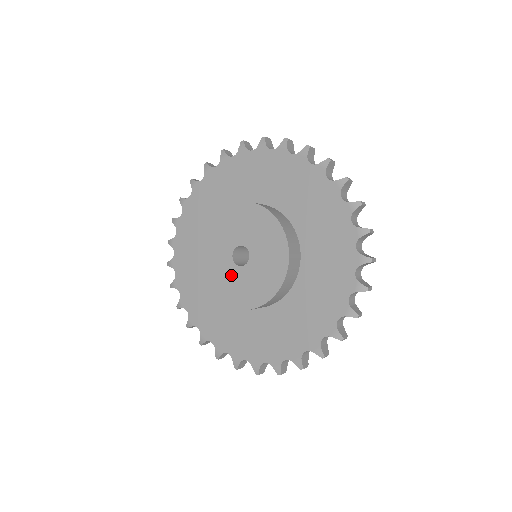
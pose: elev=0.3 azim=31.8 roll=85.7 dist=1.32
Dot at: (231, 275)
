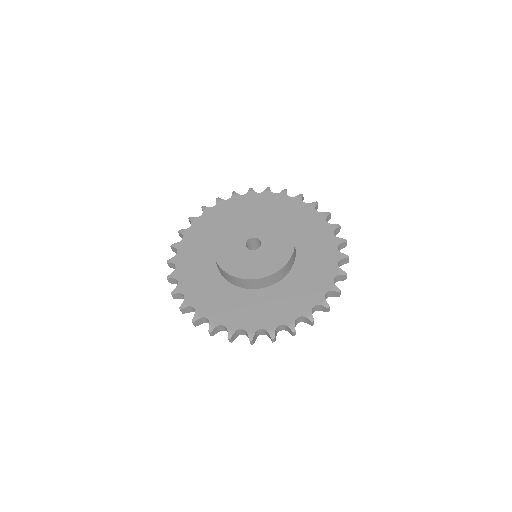
Dot at: (258, 257)
